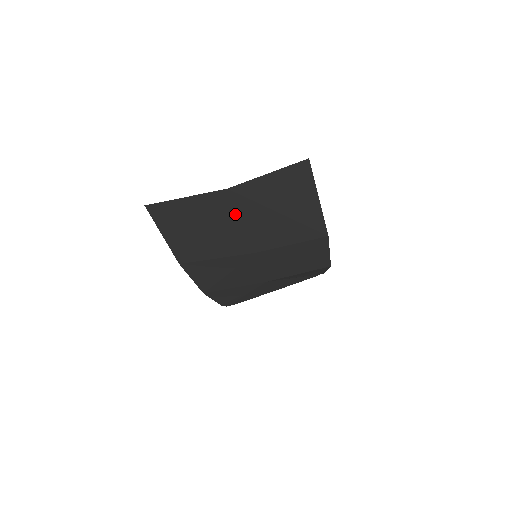
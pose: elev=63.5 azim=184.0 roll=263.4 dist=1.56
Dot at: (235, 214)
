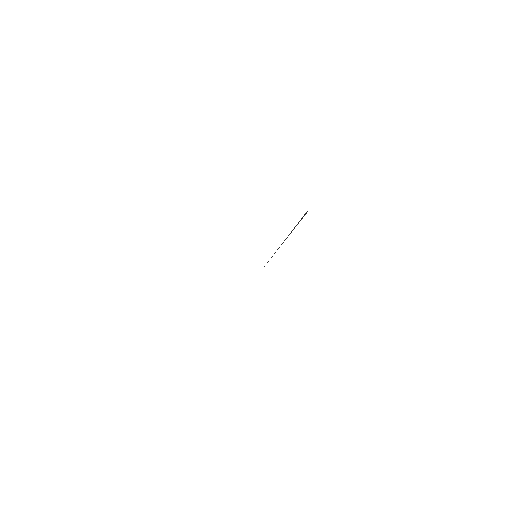
Dot at: occluded
